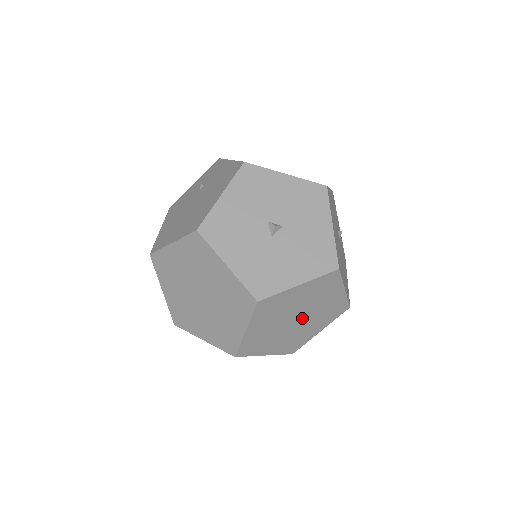
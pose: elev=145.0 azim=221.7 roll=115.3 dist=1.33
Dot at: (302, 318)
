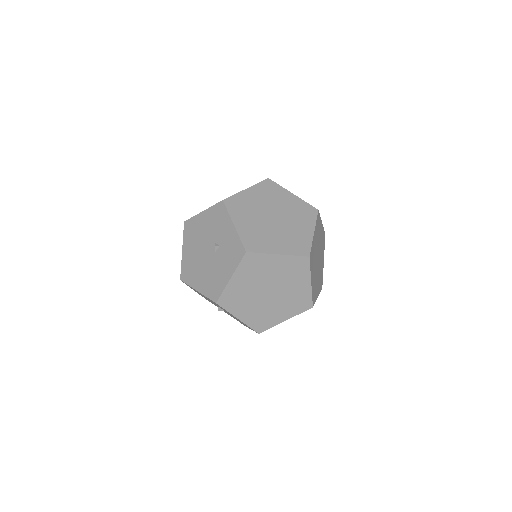
Dot at: (318, 263)
